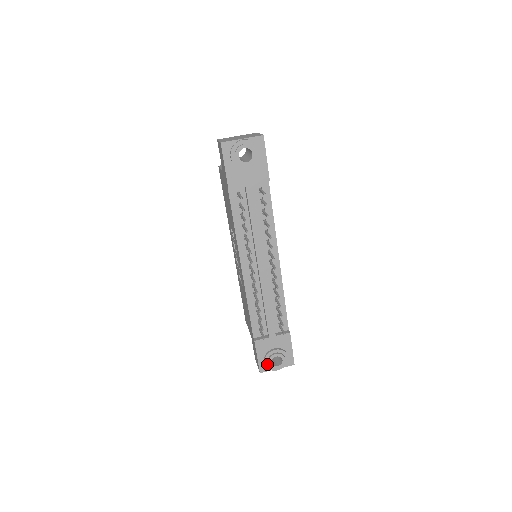
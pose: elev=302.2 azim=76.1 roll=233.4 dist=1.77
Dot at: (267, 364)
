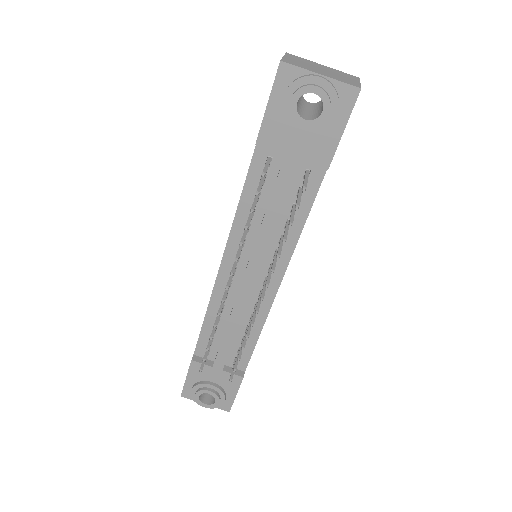
Dot at: (194, 393)
